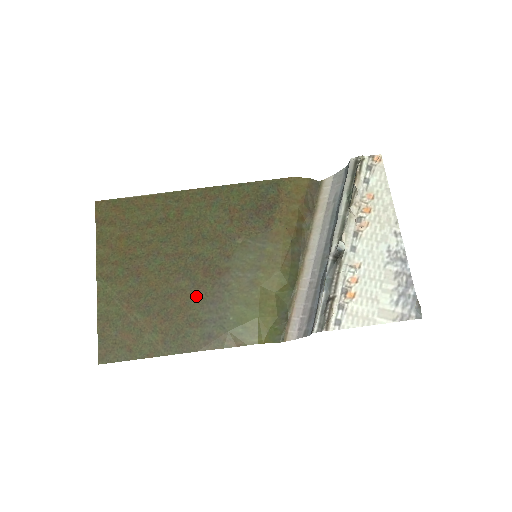
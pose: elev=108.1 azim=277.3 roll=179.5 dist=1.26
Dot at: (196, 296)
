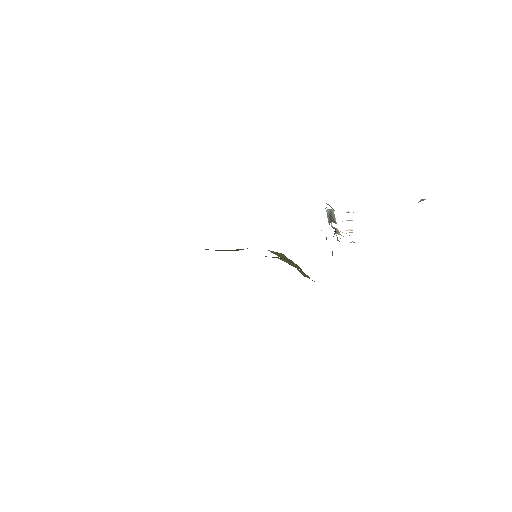
Dot at: occluded
